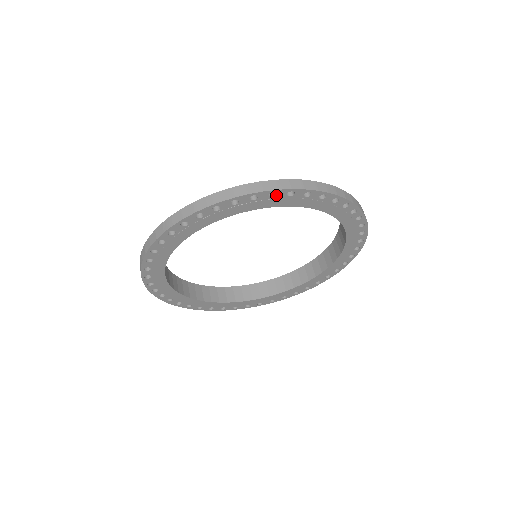
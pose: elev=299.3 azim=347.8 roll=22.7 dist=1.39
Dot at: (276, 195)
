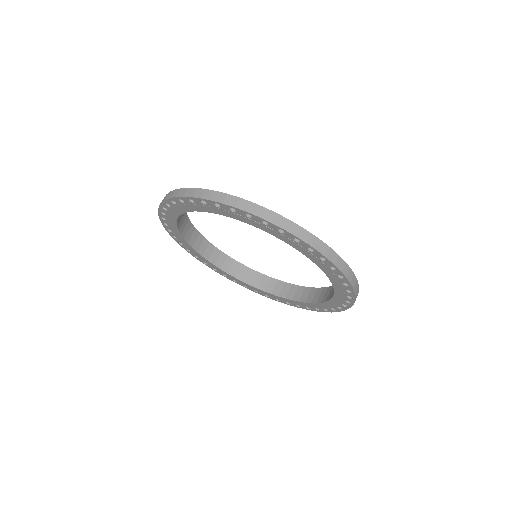
Dot at: (176, 202)
